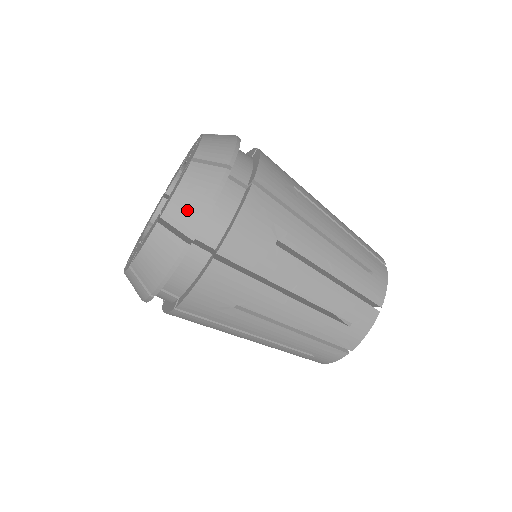
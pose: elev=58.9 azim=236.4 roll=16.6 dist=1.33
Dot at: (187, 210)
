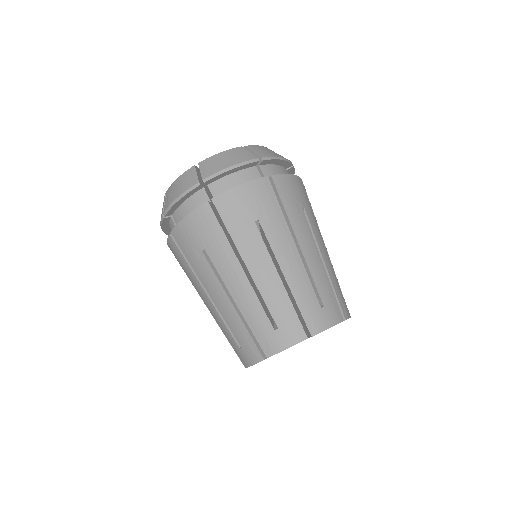
Dot at: (214, 165)
